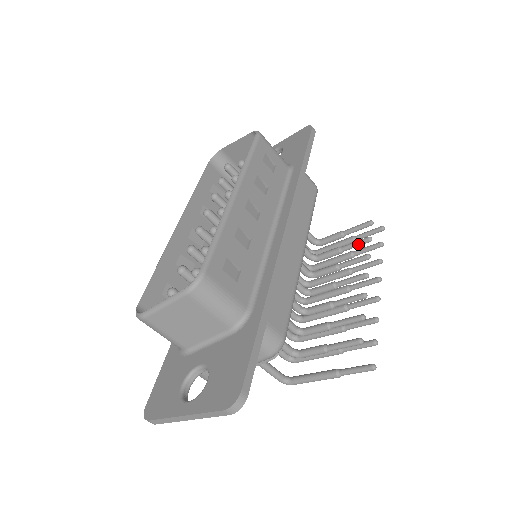
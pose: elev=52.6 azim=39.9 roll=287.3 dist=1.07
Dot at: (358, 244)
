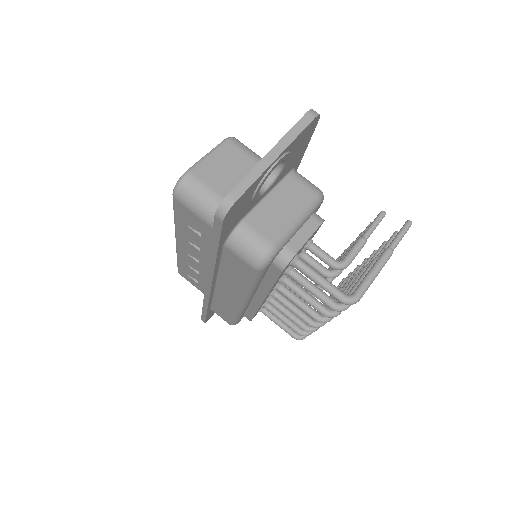
Dot at: occluded
